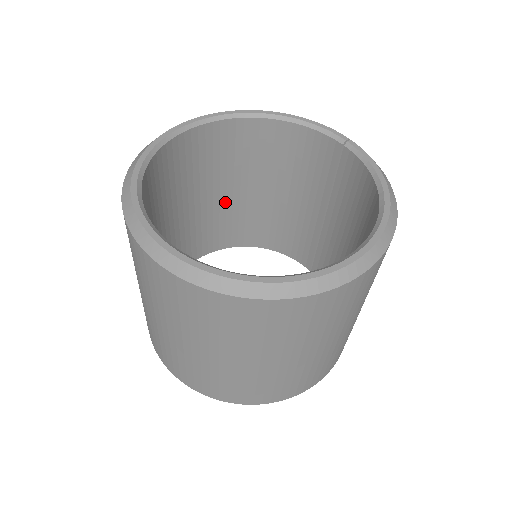
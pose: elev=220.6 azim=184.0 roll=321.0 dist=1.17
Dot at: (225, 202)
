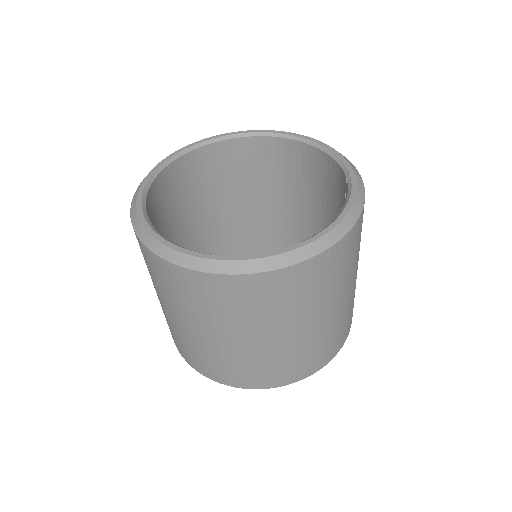
Dot at: (279, 212)
